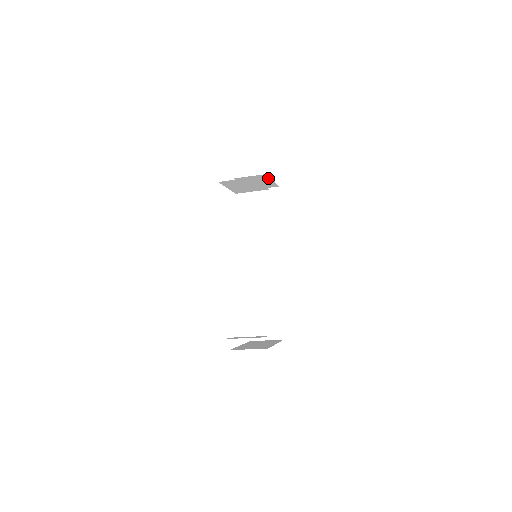
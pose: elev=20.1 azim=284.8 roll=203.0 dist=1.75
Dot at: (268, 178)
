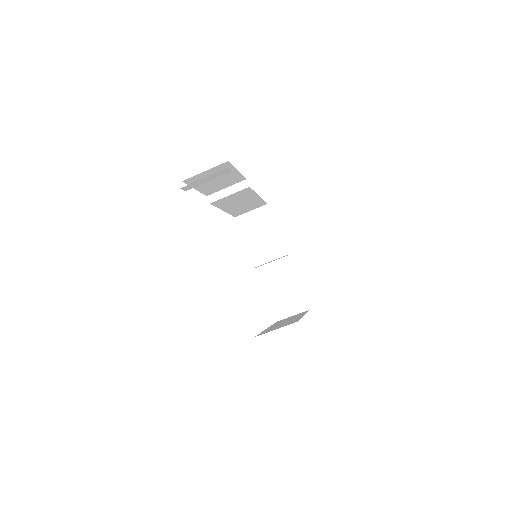
Dot at: (292, 273)
